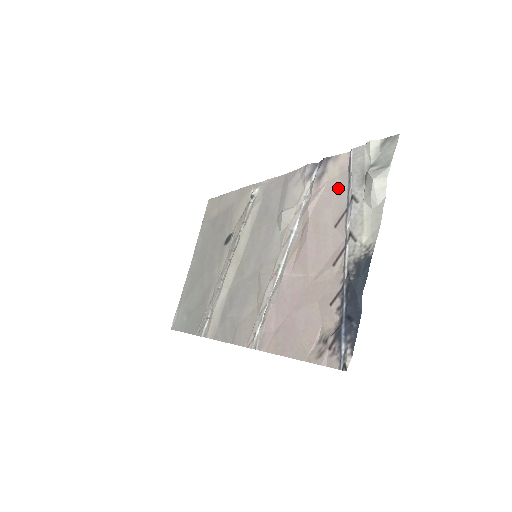
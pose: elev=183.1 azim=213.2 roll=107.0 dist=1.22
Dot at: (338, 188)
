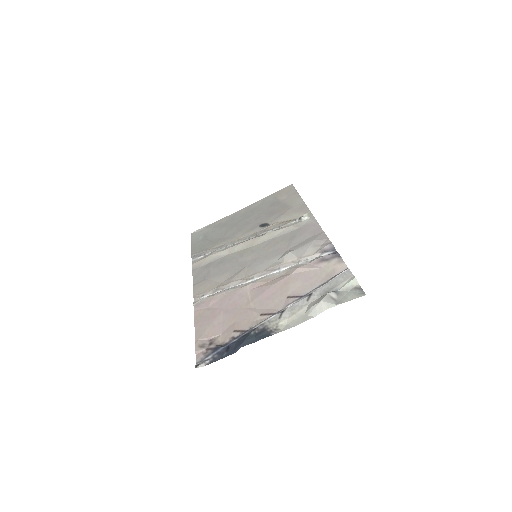
Dot at: (318, 279)
